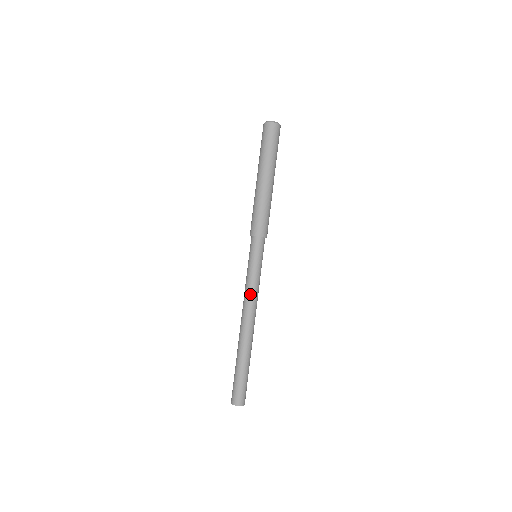
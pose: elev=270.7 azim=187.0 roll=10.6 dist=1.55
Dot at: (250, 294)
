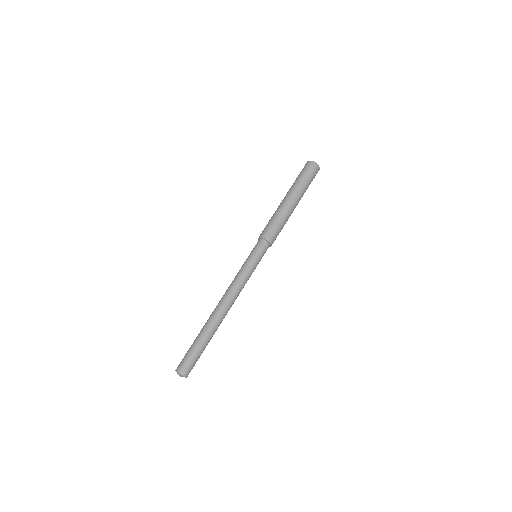
Dot at: (233, 281)
